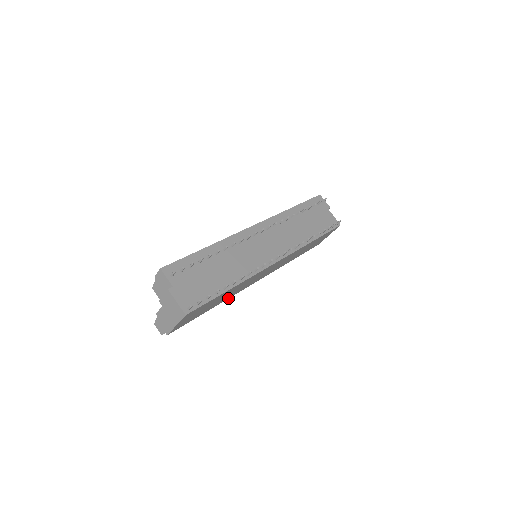
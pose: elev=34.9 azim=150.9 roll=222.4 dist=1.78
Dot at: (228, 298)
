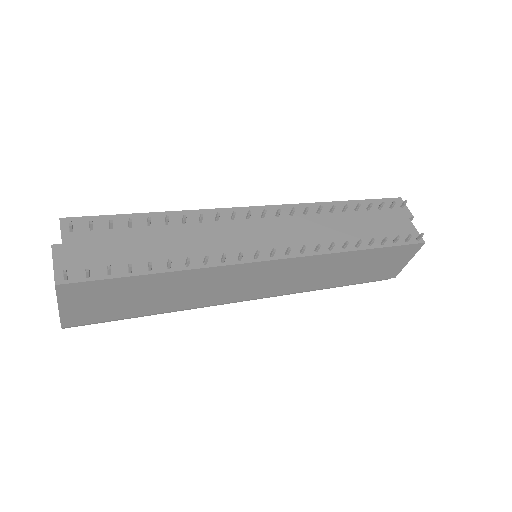
Dot at: (193, 307)
